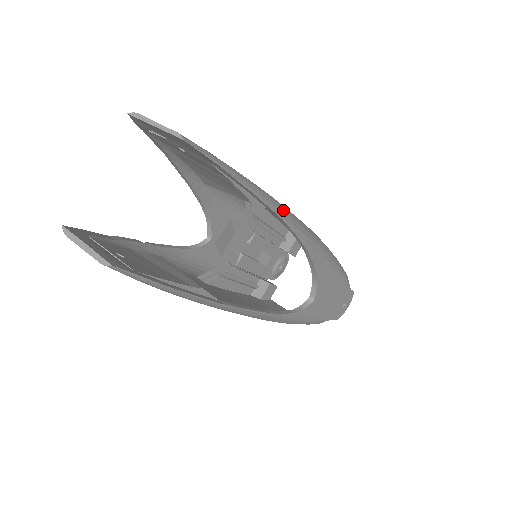
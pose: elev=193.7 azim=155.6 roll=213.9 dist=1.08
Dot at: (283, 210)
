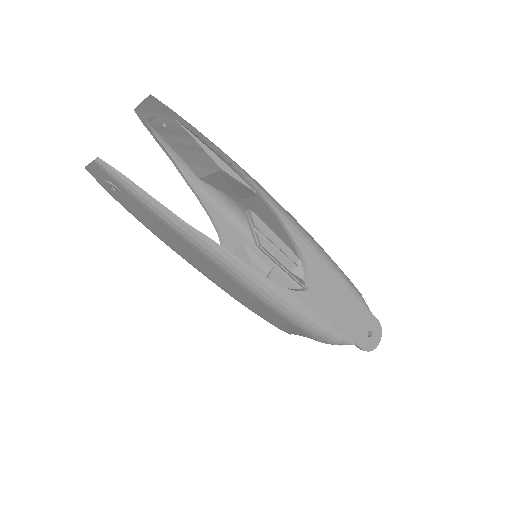
Dot at: (244, 170)
